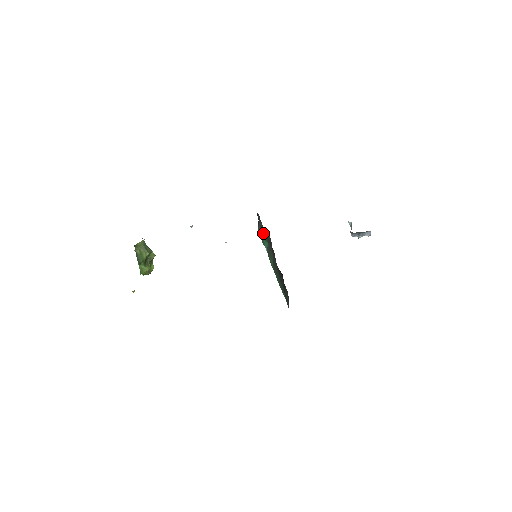
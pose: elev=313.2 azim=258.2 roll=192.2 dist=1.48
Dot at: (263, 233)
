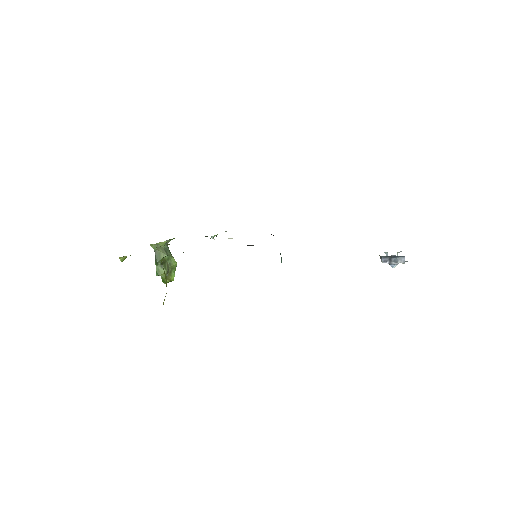
Dot at: occluded
